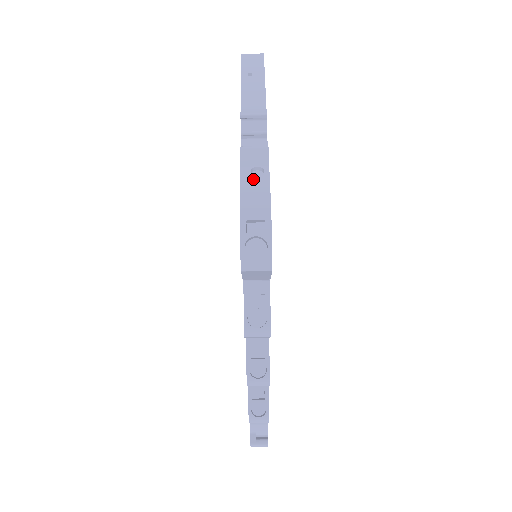
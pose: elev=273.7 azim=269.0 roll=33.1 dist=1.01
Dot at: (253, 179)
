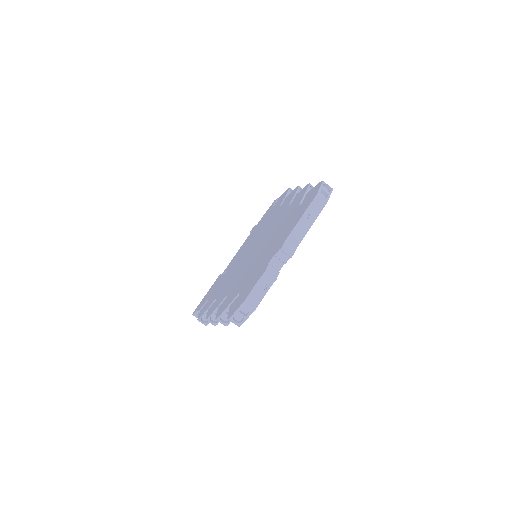
Dot at: (259, 290)
